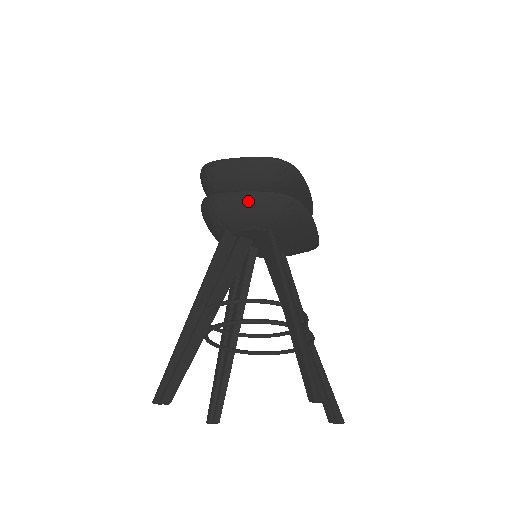
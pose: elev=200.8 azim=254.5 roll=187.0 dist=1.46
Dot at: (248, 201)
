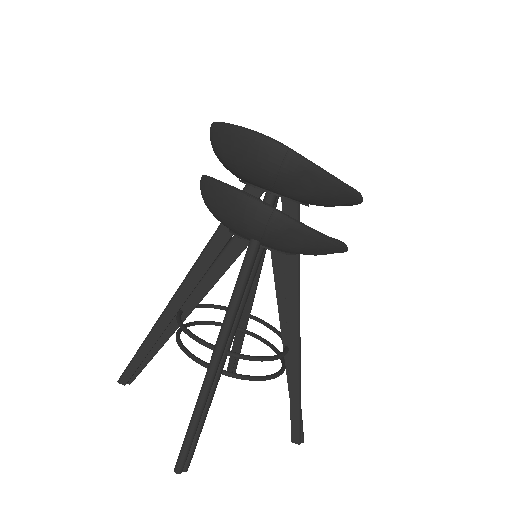
Dot at: (316, 245)
